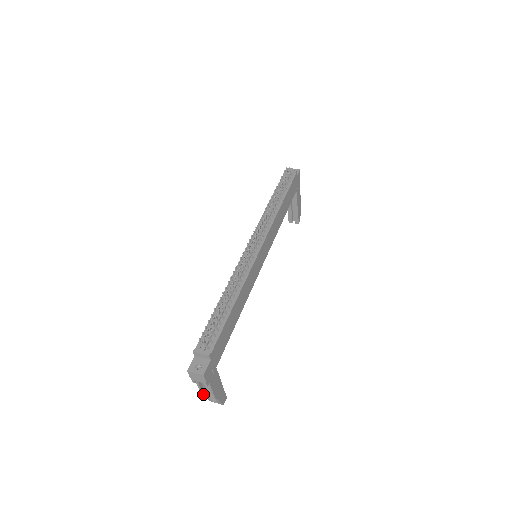
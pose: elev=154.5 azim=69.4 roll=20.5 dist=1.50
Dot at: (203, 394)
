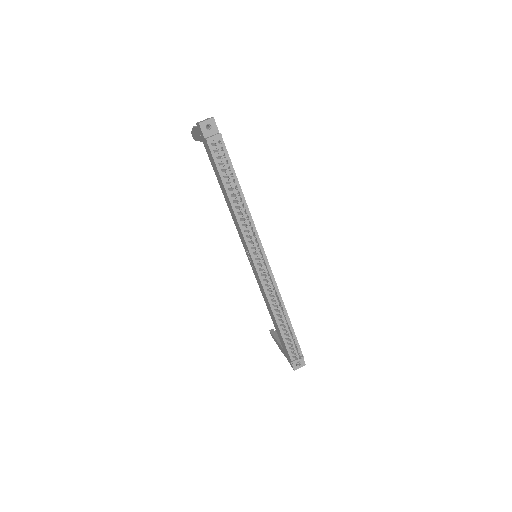
Dot at: occluded
